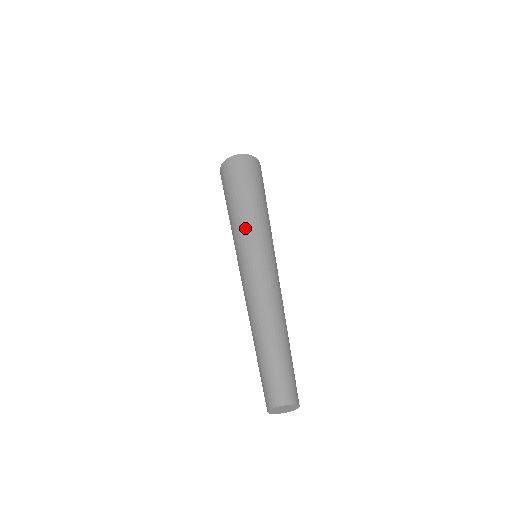
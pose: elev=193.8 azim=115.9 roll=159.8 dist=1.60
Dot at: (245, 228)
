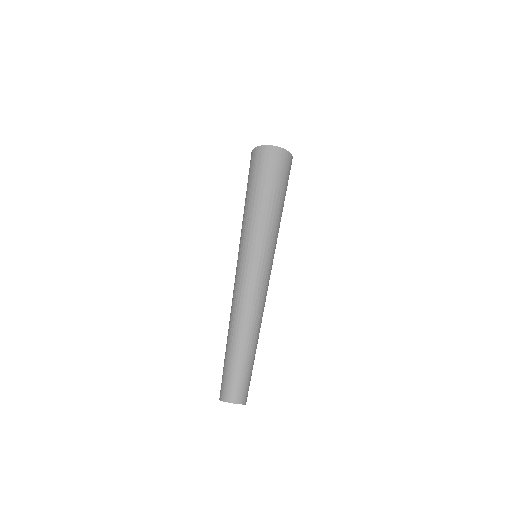
Dot at: (257, 230)
